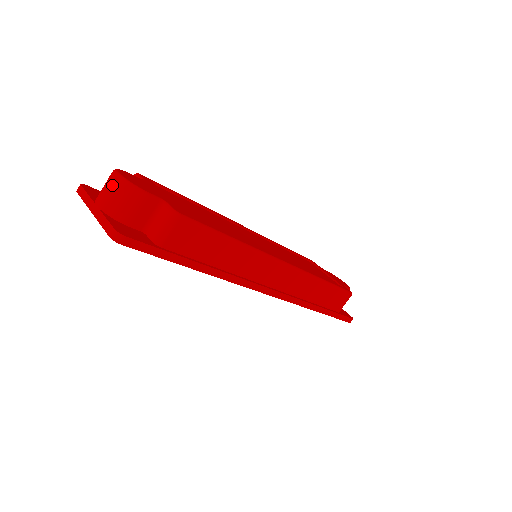
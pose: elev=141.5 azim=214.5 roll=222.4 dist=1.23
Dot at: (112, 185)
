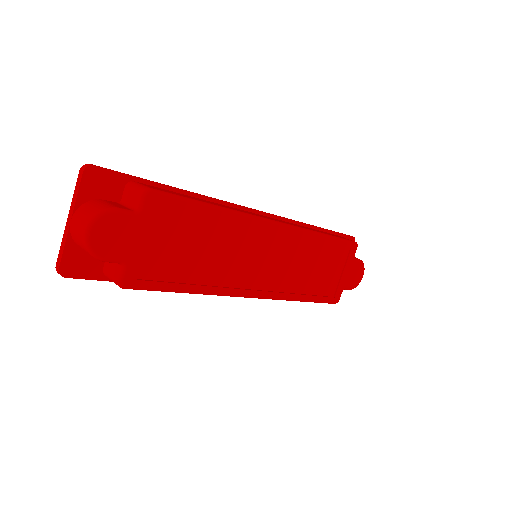
Dot at: (80, 233)
